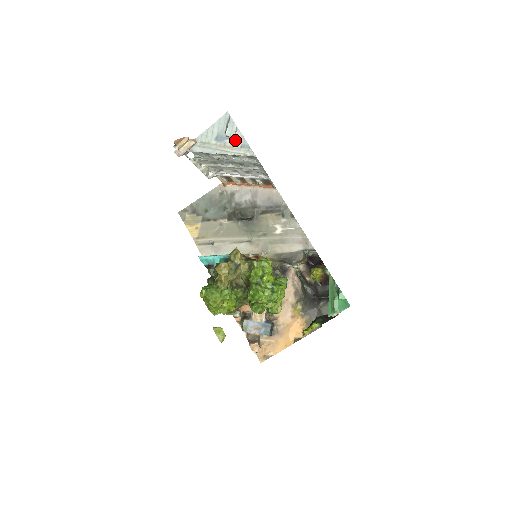
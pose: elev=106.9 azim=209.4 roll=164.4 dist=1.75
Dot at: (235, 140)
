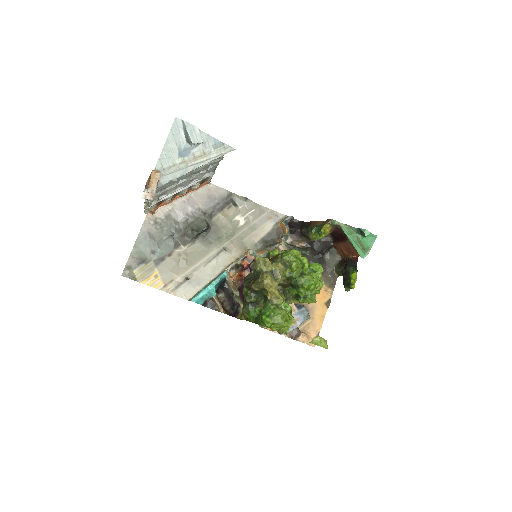
Dot at: (203, 144)
